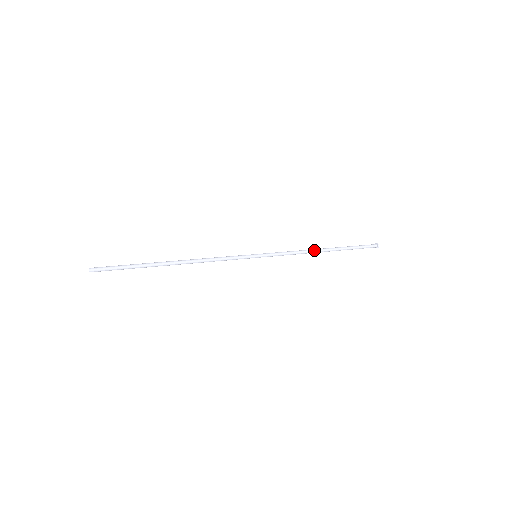
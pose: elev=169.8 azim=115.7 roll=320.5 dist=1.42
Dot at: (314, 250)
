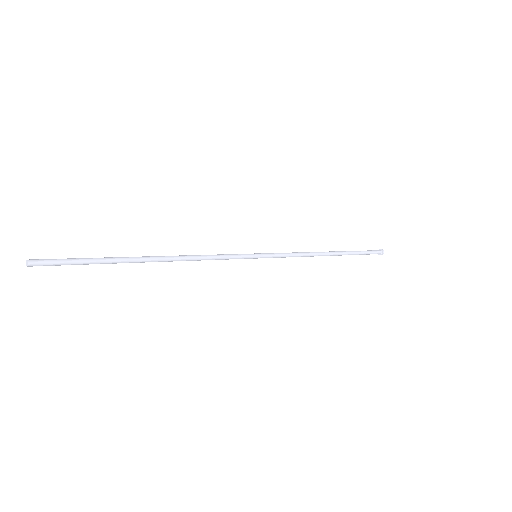
Dot at: (318, 252)
